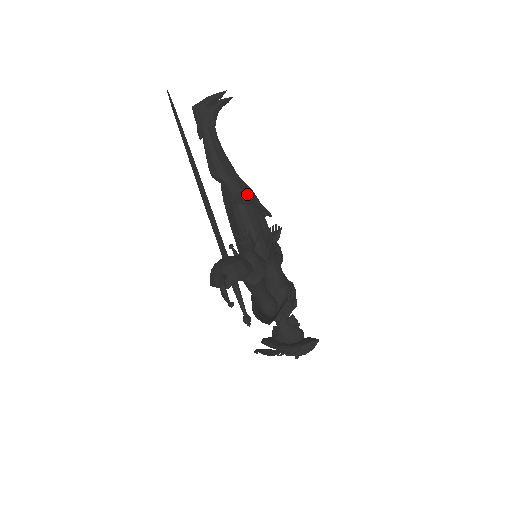
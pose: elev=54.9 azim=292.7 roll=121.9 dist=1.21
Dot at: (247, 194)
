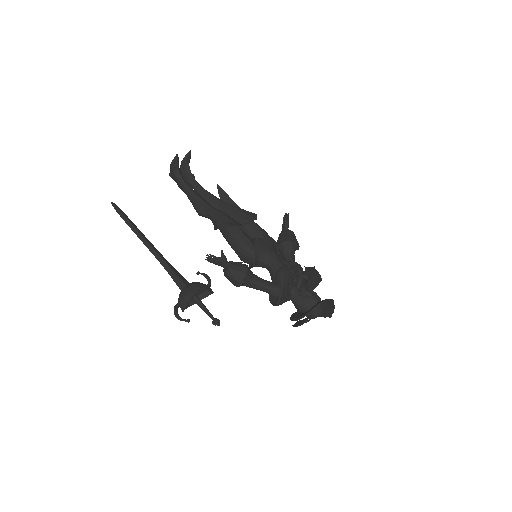
Dot at: (222, 218)
